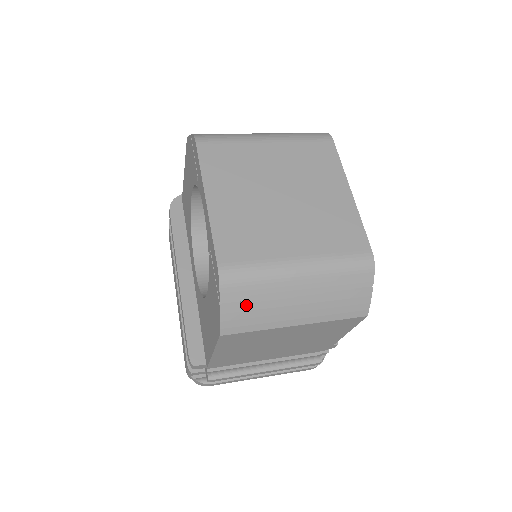
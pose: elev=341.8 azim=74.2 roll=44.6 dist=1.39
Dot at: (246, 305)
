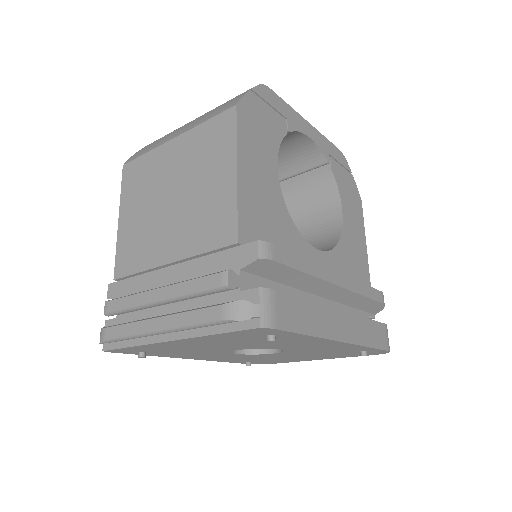
Dot at: occluded
